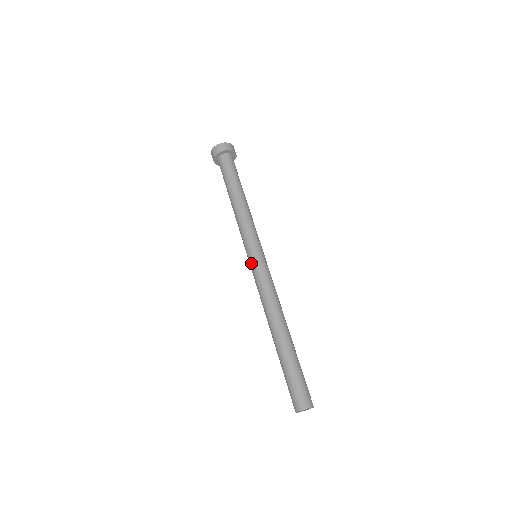
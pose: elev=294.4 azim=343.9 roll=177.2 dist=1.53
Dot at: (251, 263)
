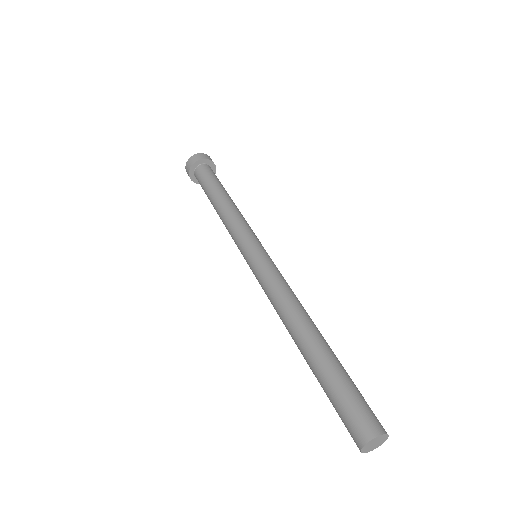
Dot at: (256, 256)
